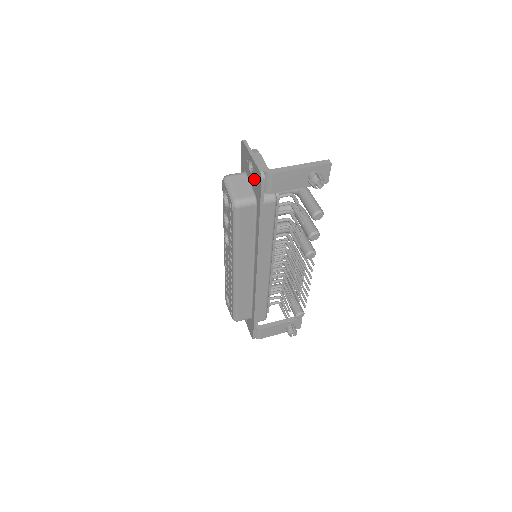
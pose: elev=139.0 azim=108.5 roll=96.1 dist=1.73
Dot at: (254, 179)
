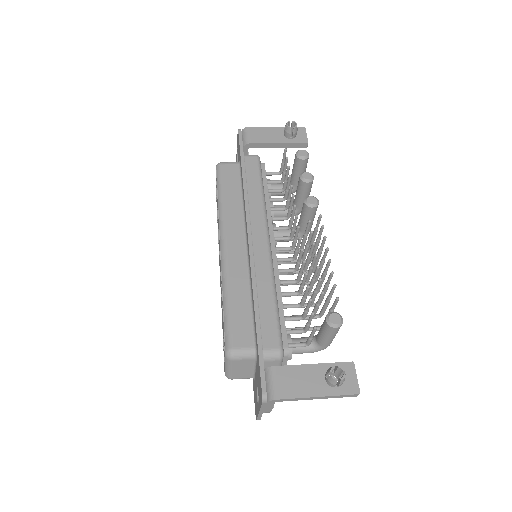
Dot at: (238, 154)
